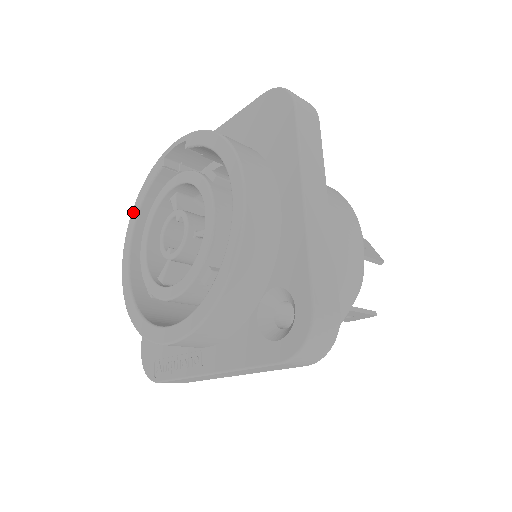
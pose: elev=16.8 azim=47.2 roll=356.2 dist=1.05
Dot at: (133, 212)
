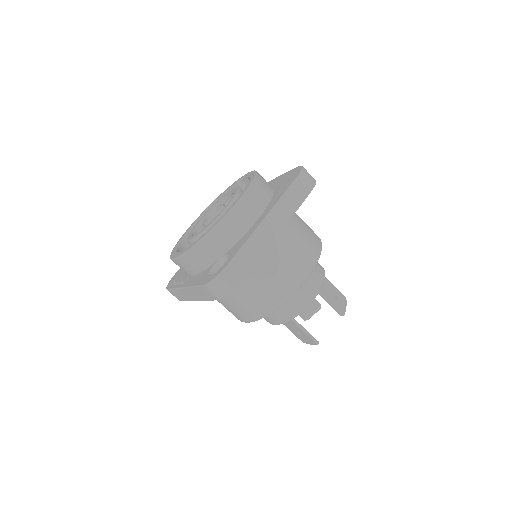
Dot at: (213, 201)
